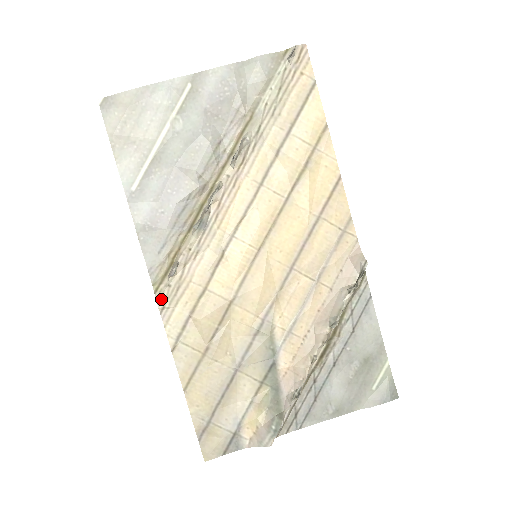
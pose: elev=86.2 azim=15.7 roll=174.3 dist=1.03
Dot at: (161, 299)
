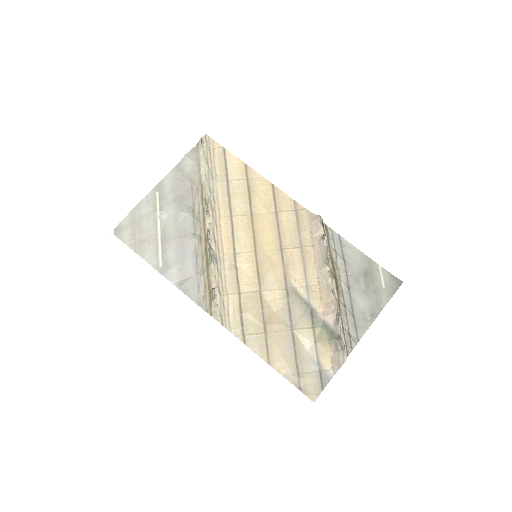
Dot at: (217, 316)
